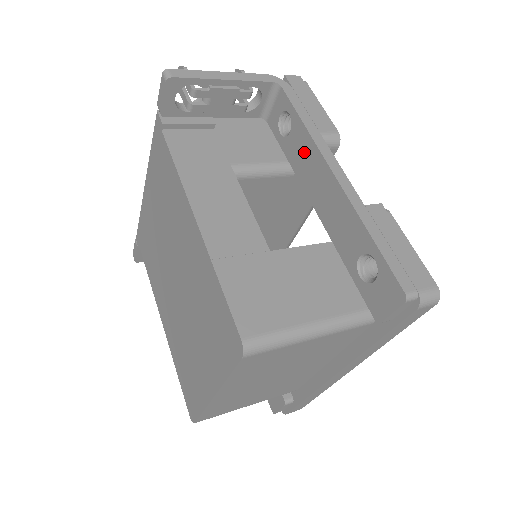
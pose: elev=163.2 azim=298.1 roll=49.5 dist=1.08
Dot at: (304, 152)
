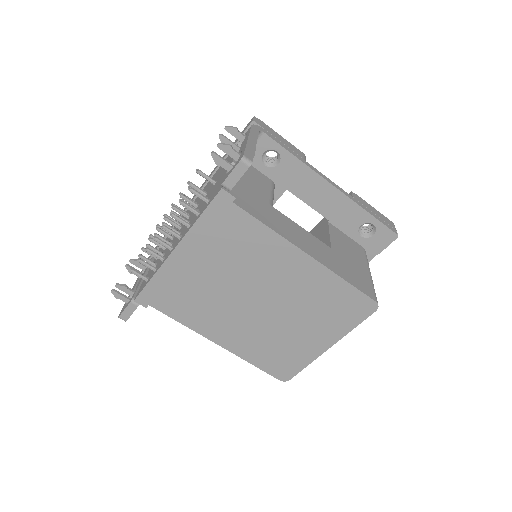
Dot at: (299, 176)
